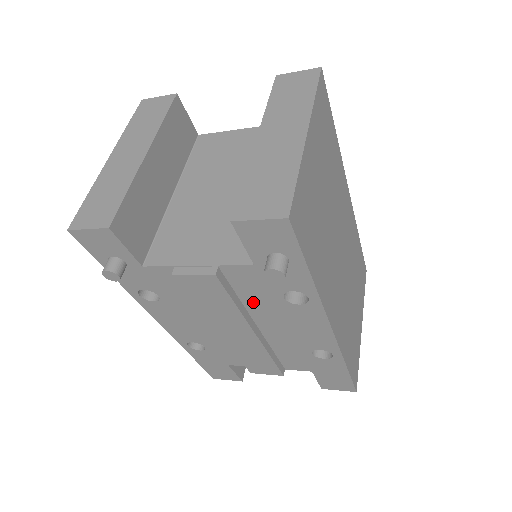
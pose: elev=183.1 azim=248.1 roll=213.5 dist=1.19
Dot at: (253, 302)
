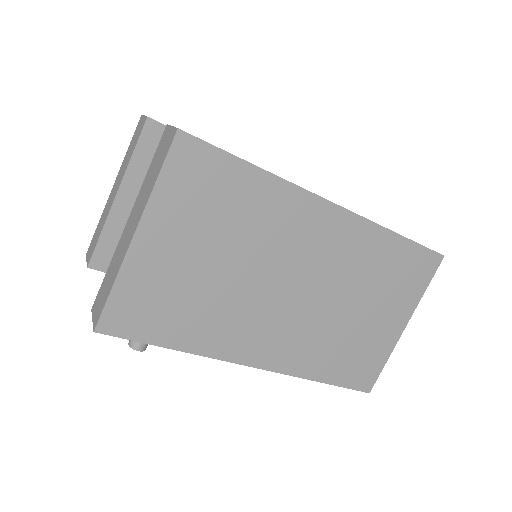
Dot at: occluded
